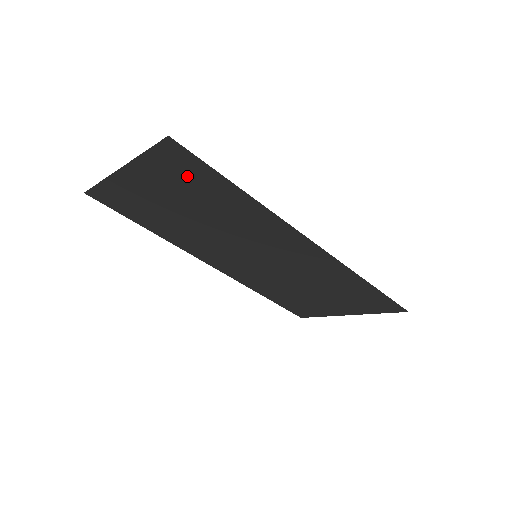
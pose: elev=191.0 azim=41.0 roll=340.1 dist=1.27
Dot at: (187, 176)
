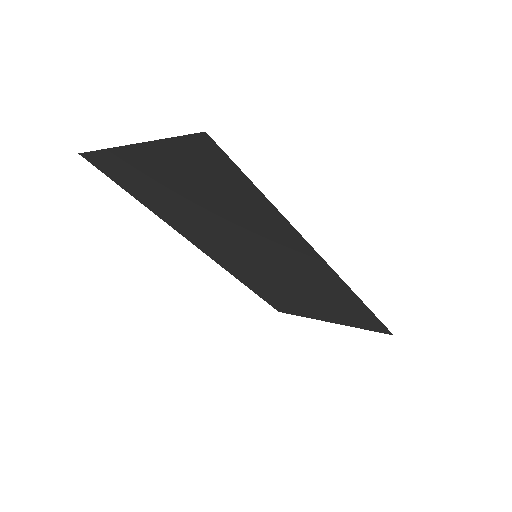
Dot at: (211, 172)
